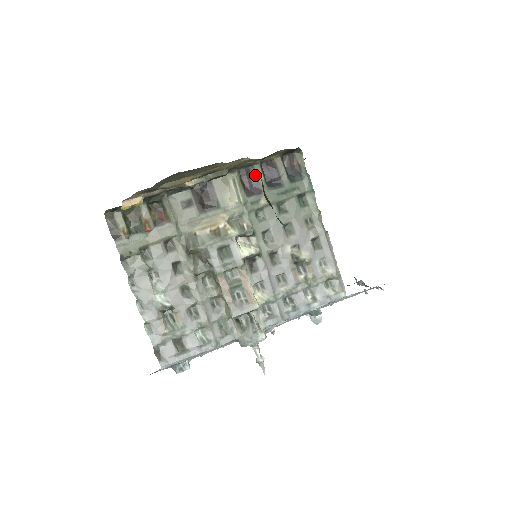
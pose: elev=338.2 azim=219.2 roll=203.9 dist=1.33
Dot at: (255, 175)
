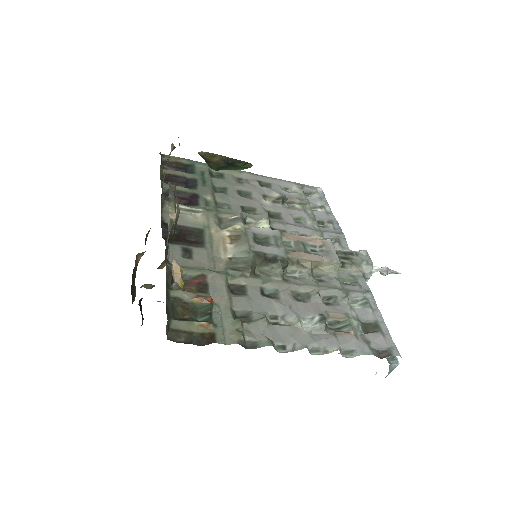
Dot at: occluded
